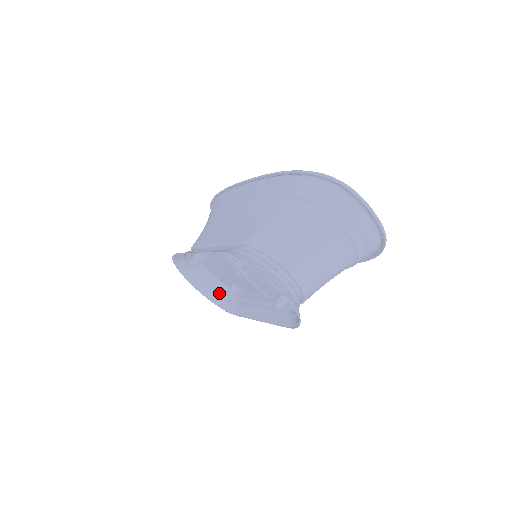
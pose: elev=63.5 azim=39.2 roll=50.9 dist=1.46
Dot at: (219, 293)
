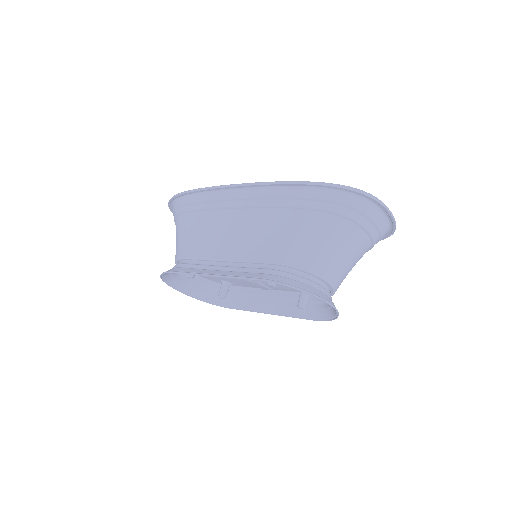
Dot at: (204, 290)
